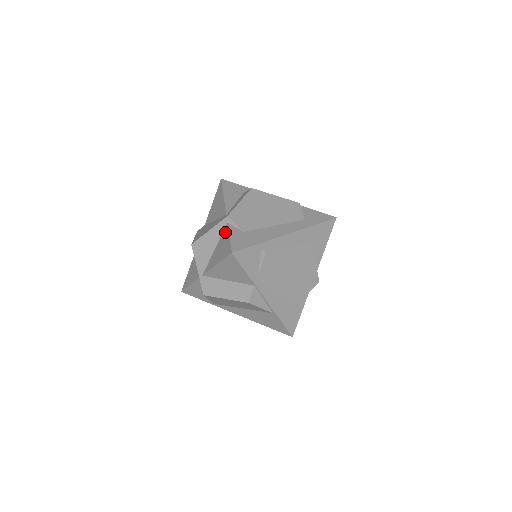
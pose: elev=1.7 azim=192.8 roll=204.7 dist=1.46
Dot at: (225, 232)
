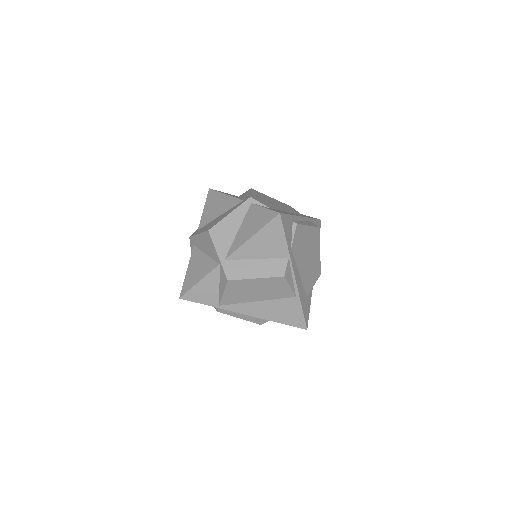
Dot at: (252, 209)
